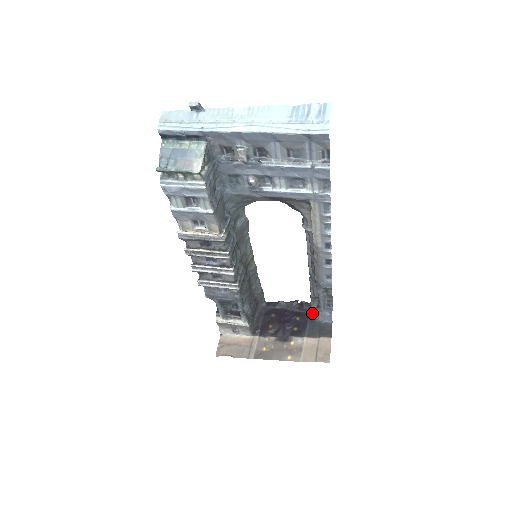
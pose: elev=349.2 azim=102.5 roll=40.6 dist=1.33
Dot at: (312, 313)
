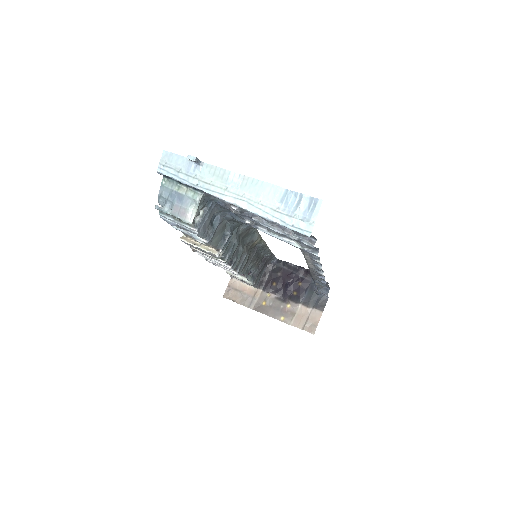
Dot at: (314, 282)
